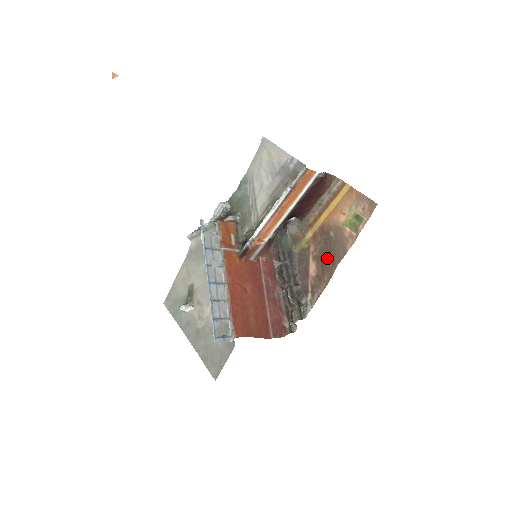
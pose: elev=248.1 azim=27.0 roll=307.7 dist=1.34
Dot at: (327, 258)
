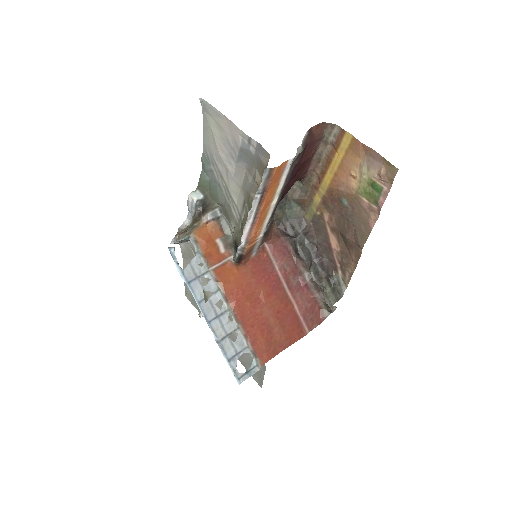
Dot at: (347, 235)
